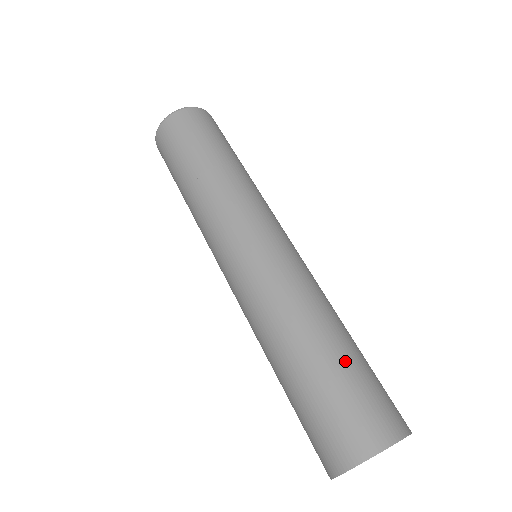
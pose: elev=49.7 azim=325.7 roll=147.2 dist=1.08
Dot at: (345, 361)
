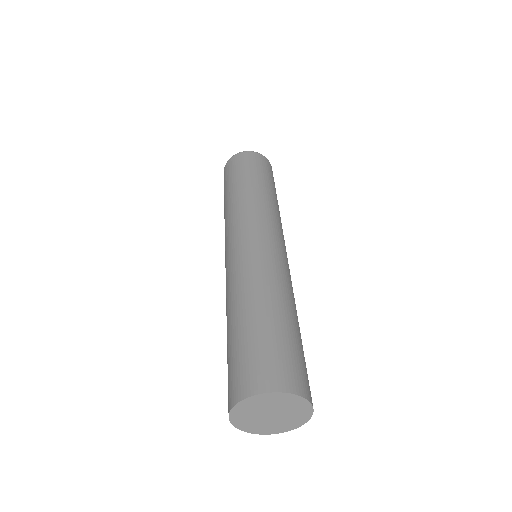
Dot at: (297, 335)
